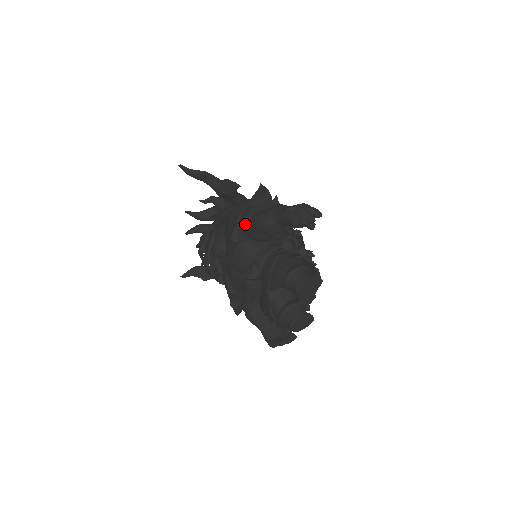
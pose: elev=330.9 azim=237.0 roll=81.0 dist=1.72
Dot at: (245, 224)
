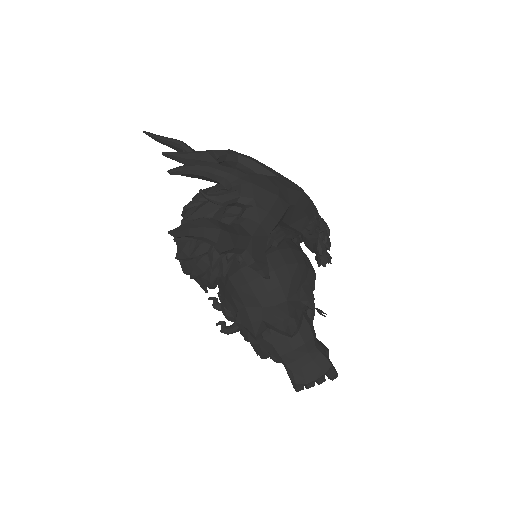
Dot at: occluded
